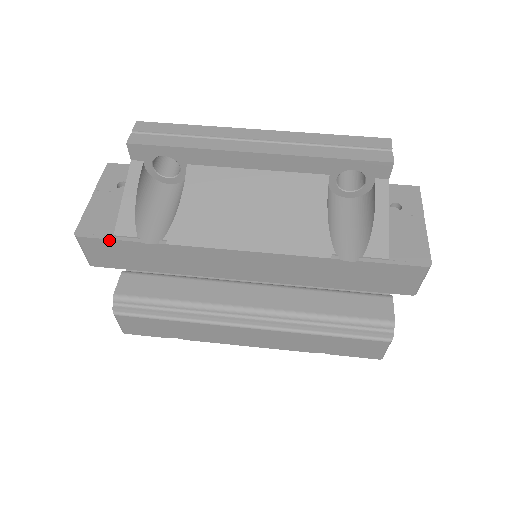
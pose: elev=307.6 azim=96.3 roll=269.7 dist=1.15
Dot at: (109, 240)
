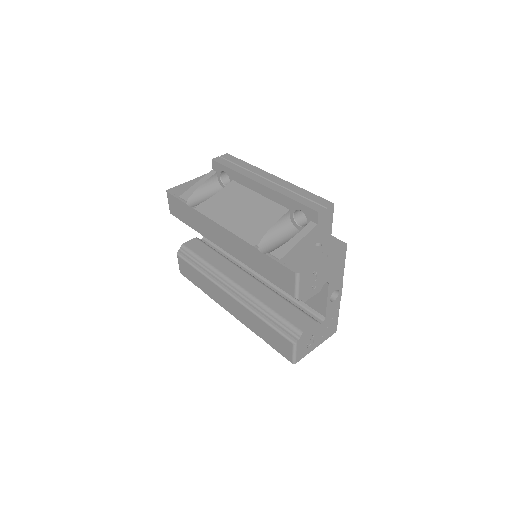
Dot at: (176, 198)
